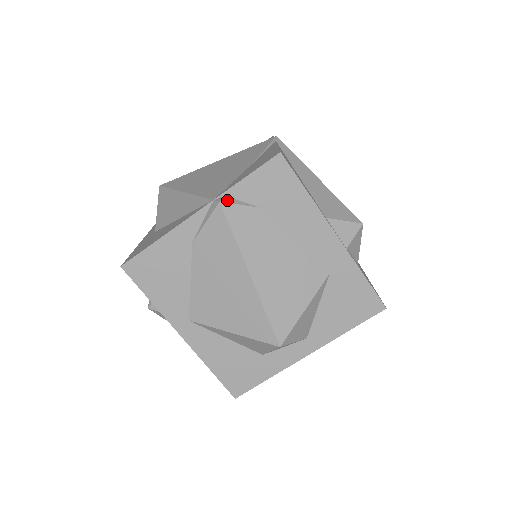
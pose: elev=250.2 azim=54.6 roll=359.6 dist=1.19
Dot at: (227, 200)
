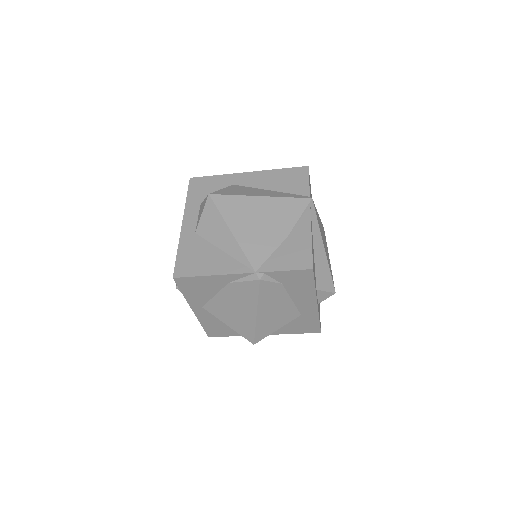
Dot at: (265, 278)
